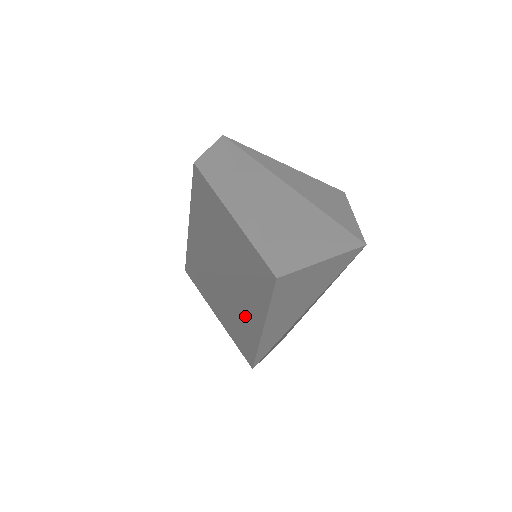
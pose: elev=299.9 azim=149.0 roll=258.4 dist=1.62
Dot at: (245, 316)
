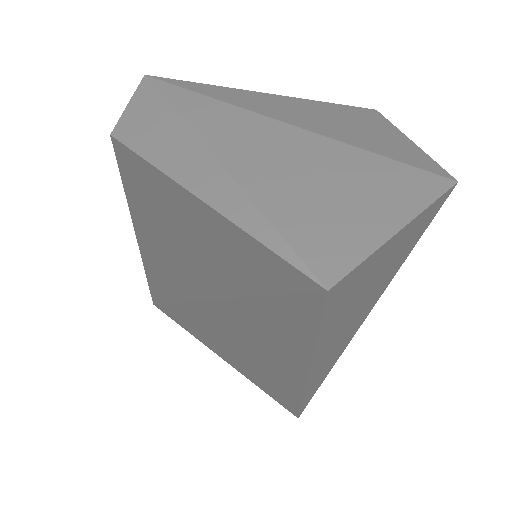
Dot at: (270, 354)
